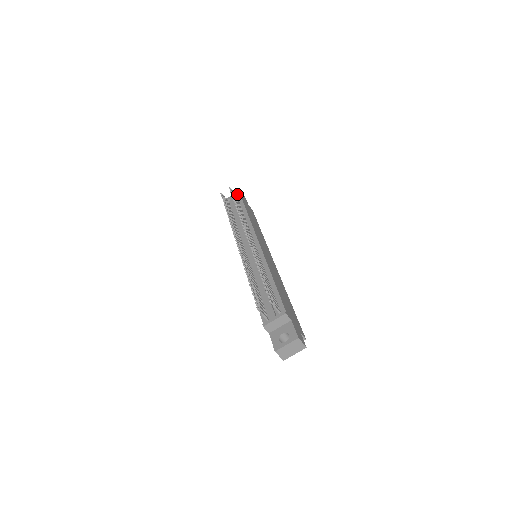
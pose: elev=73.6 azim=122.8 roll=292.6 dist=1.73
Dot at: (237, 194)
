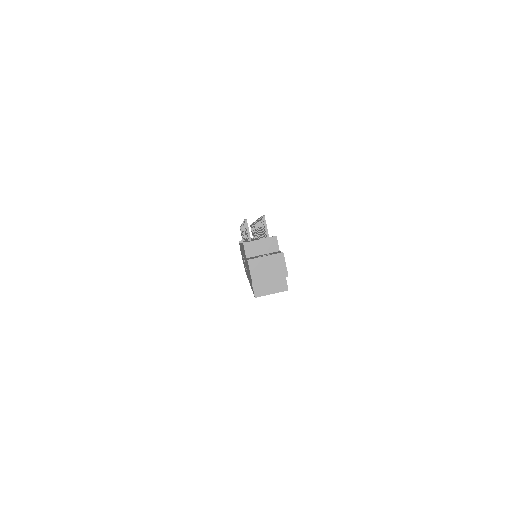
Dot at: occluded
